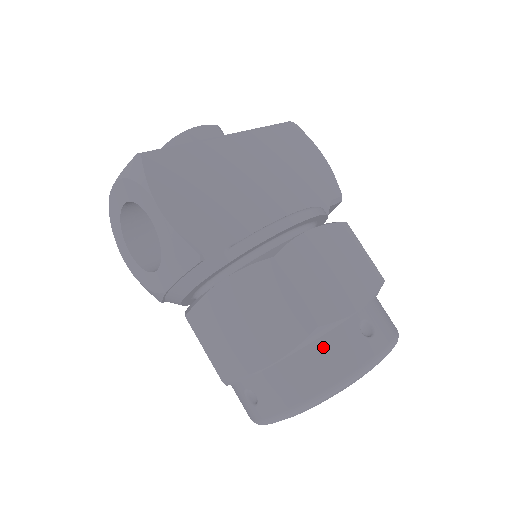
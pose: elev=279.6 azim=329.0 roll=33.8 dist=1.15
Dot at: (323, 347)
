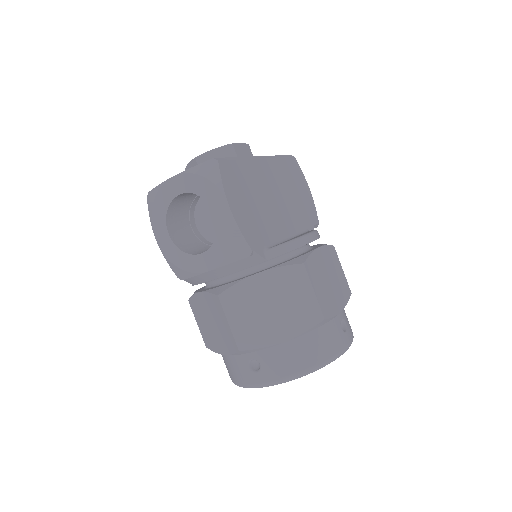
Dot at: (320, 334)
